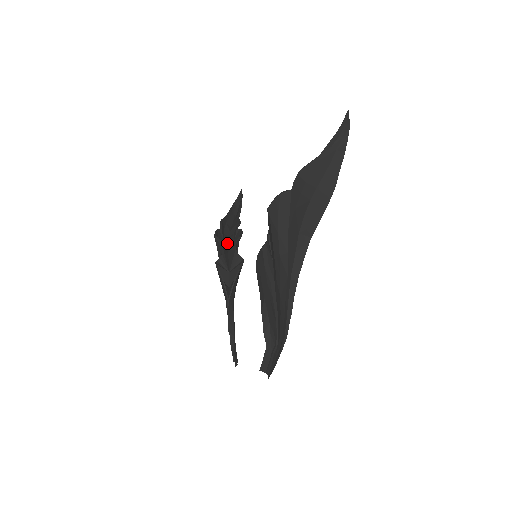
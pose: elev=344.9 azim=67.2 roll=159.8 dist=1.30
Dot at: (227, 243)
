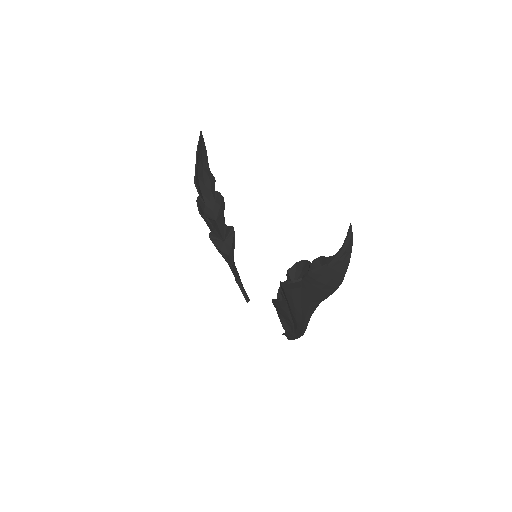
Dot at: (209, 206)
